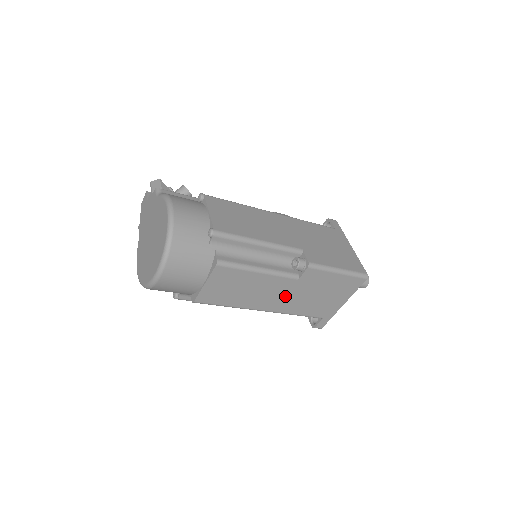
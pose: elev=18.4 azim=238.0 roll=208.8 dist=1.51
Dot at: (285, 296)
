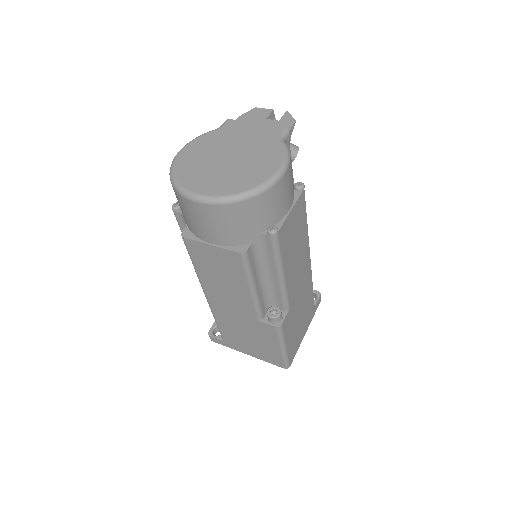
Dot at: (233, 312)
